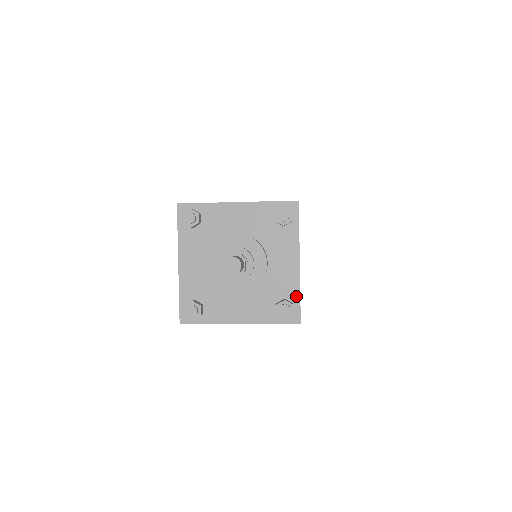
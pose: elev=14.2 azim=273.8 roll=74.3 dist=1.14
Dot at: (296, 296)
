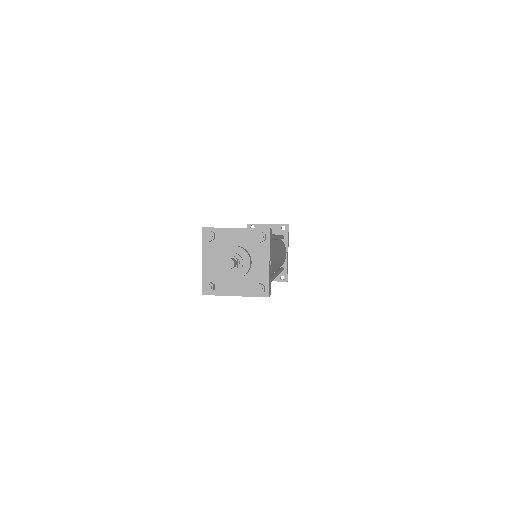
Dot at: (267, 282)
